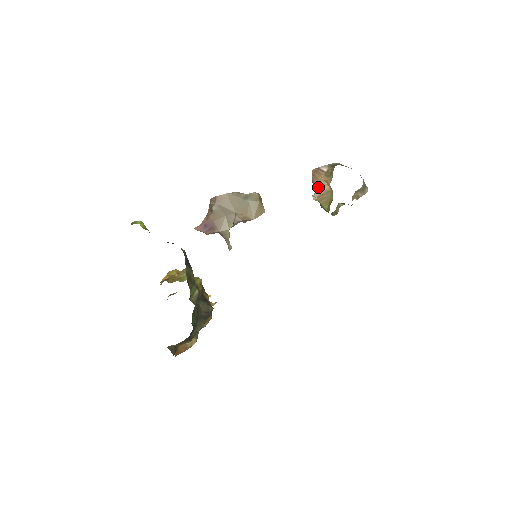
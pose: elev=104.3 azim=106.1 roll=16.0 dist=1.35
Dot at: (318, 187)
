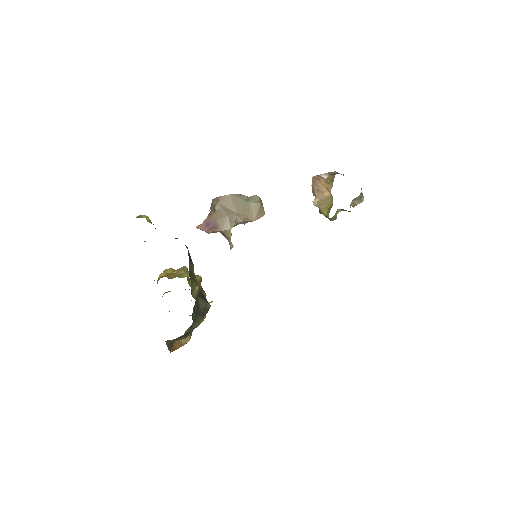
Dot at: (318, 193)
